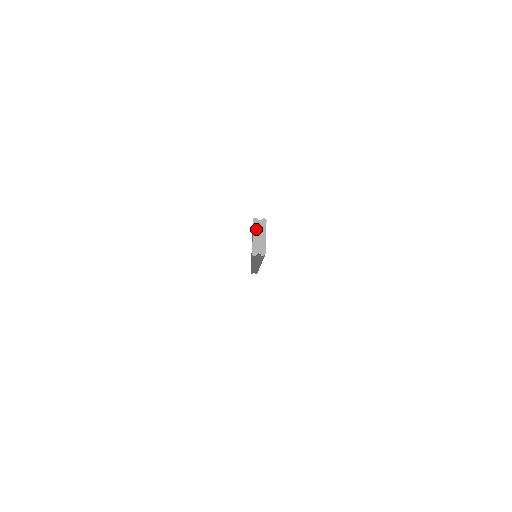
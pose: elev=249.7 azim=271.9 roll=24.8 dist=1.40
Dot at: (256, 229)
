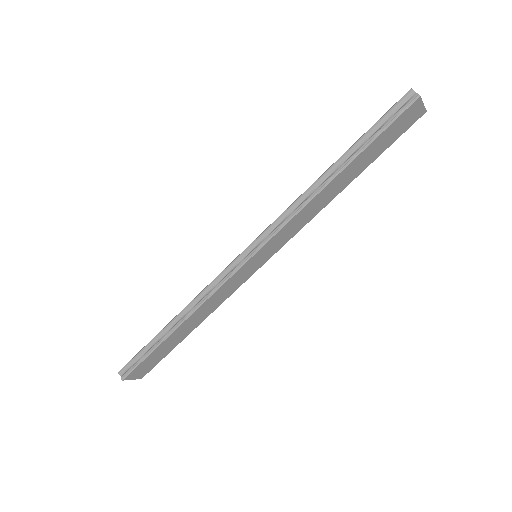
Dot at: occluded
